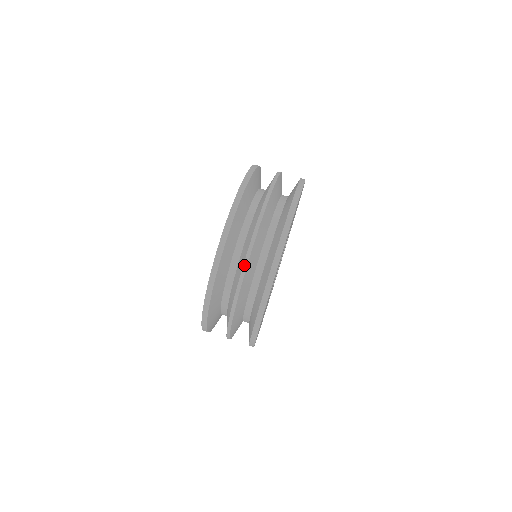
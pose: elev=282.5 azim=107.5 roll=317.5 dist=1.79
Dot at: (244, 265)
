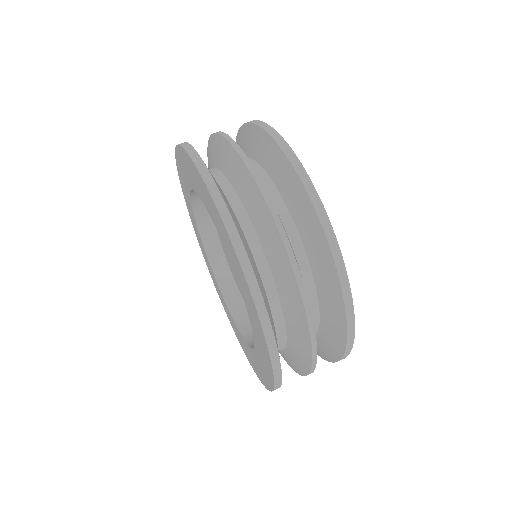
Dot at: (226, 137)
